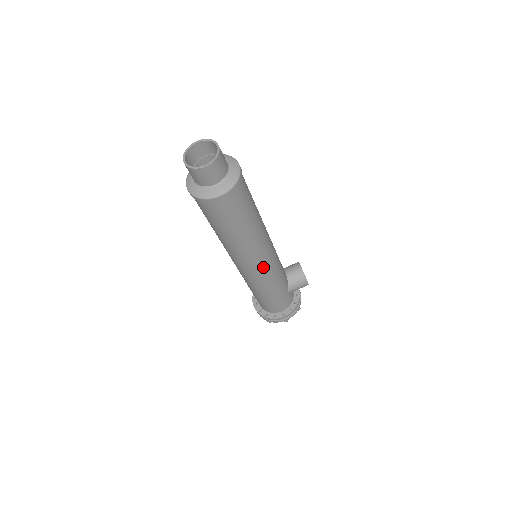
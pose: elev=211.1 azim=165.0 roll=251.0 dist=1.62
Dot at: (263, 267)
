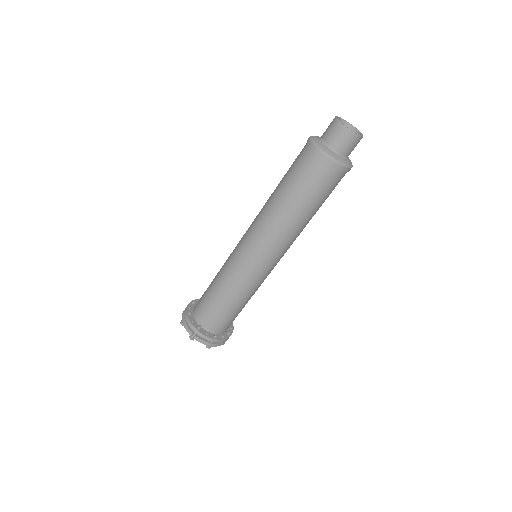
Dot at: occluded
